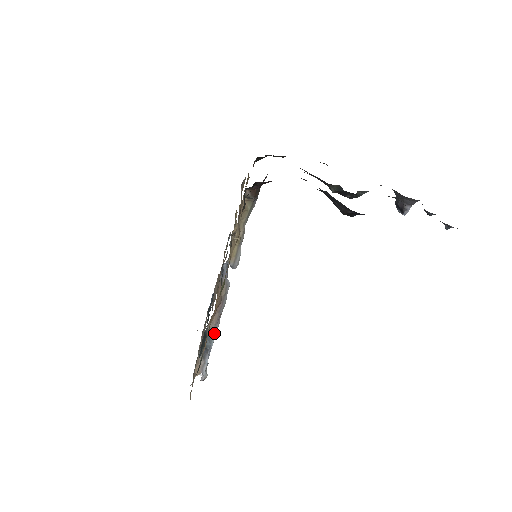
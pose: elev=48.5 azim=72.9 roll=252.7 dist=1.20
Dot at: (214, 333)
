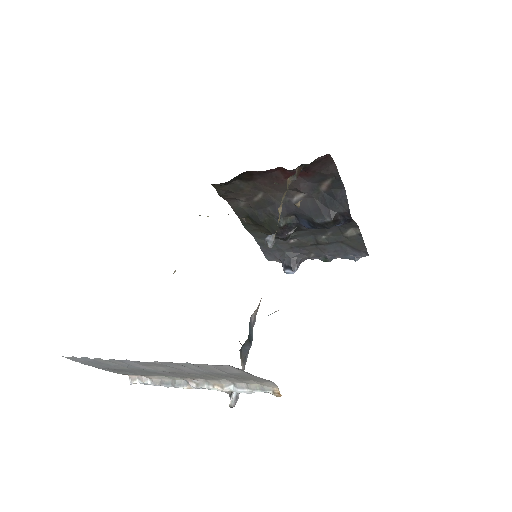
Dot at: (254, 323)
